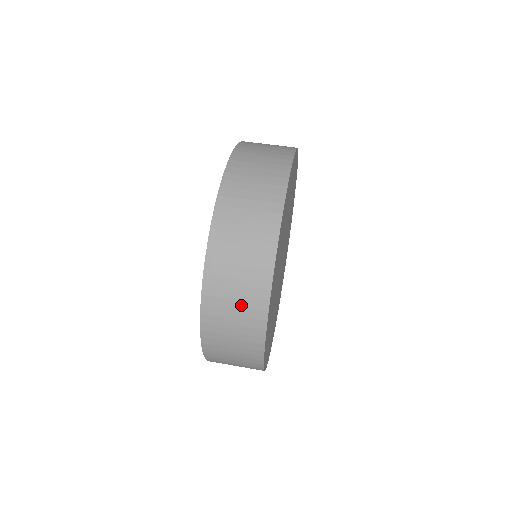
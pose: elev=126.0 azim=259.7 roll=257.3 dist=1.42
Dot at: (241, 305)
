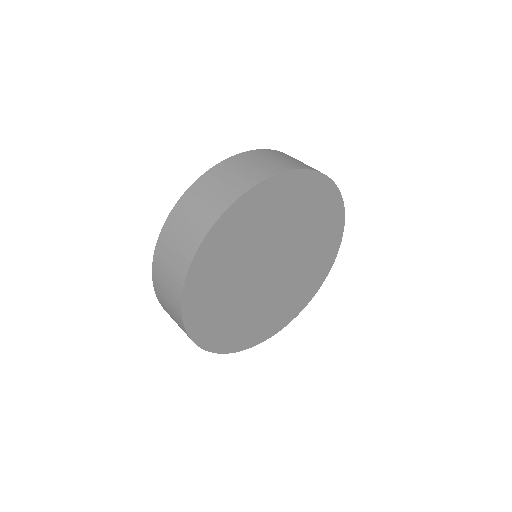
Dot at: (231, 182)
